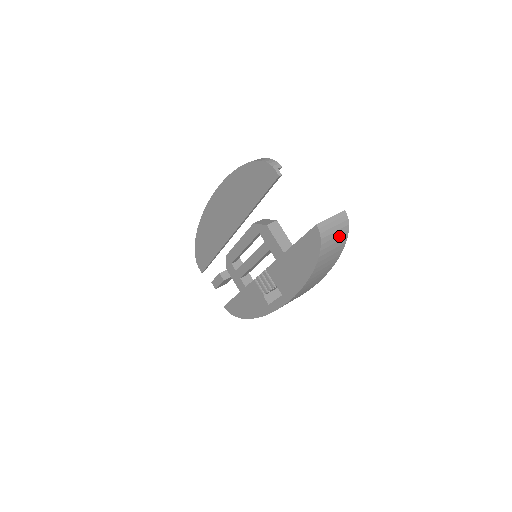
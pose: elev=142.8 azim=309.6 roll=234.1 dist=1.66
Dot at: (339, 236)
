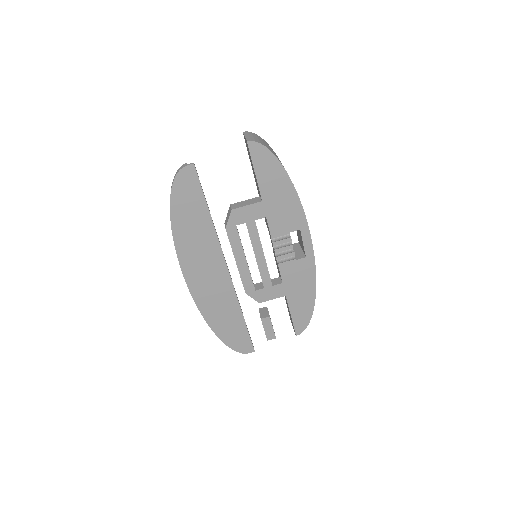
Dot at: (263, 141)
